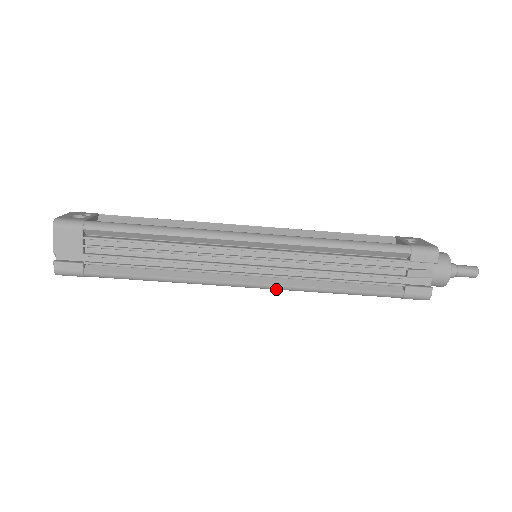
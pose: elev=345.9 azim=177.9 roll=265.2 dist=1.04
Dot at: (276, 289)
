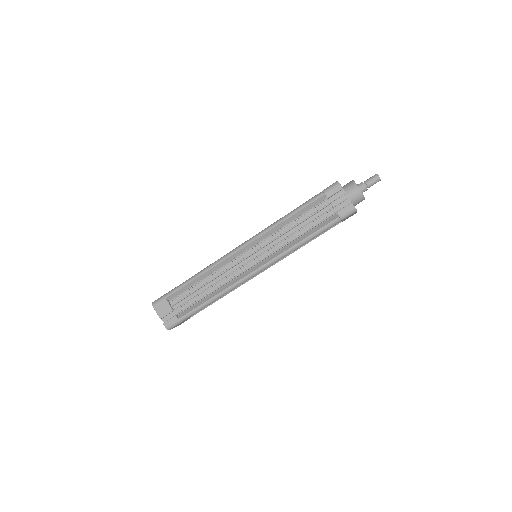
Dot at: (272, 263)
